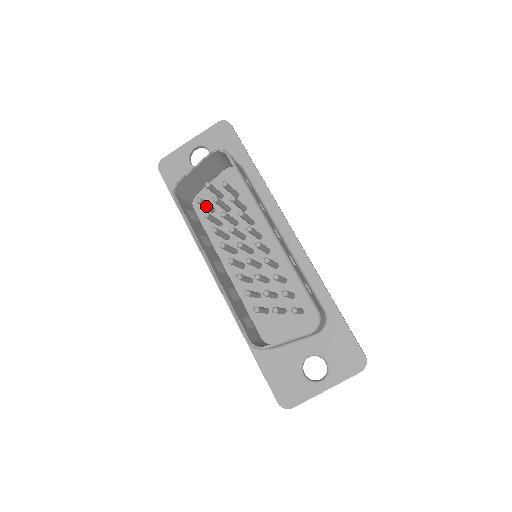
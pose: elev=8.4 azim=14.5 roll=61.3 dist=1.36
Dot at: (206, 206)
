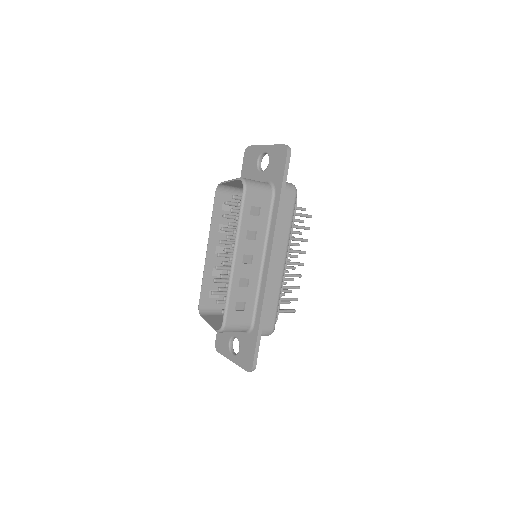
Dot at: (236, 206)
